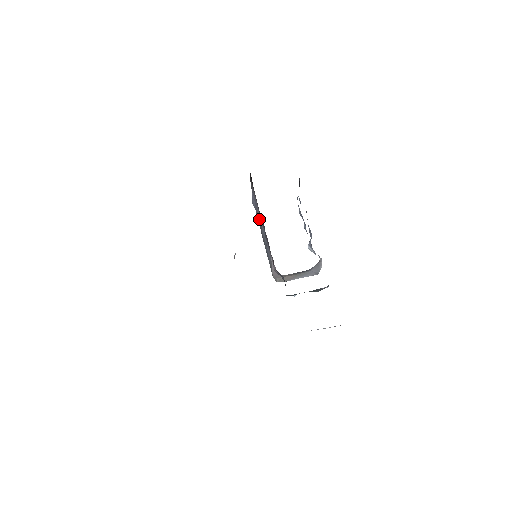
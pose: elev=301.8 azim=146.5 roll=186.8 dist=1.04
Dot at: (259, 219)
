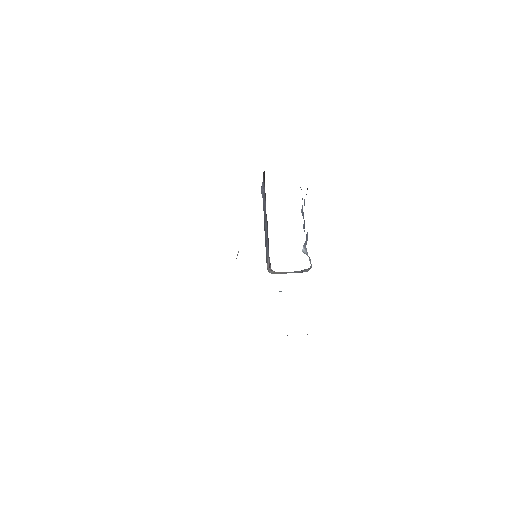
Dot at: (264, 212)
